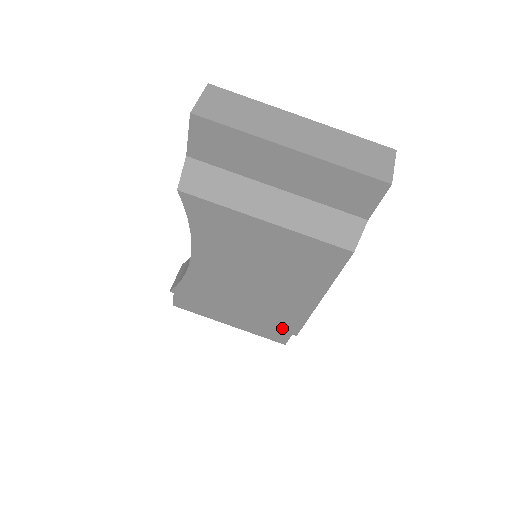
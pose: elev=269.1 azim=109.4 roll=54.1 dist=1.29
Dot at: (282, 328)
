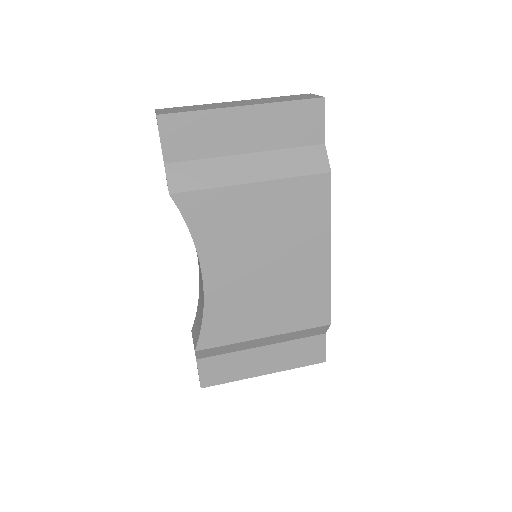
Dot at: (314, 323)
